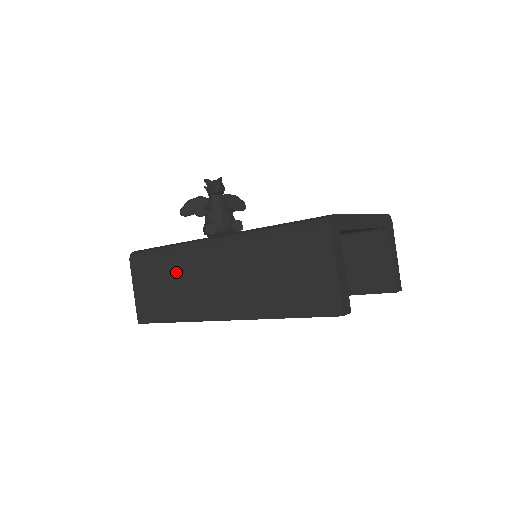
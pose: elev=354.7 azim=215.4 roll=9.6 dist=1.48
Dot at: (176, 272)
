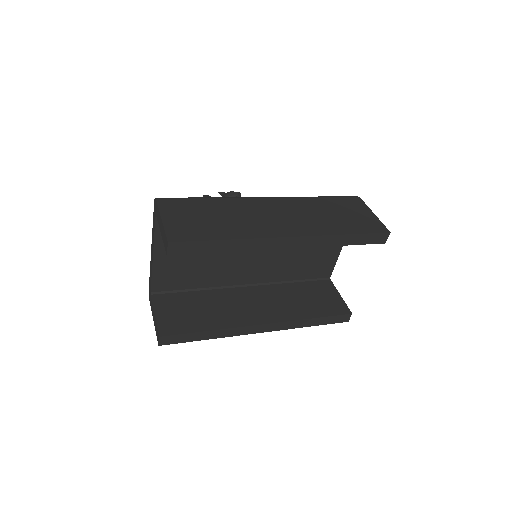
Dot at: (227, 209)
